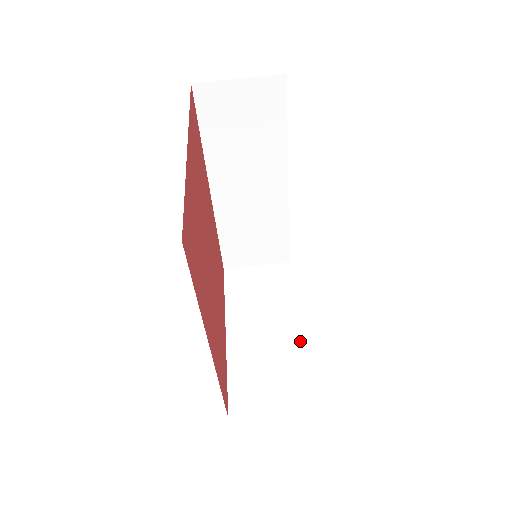
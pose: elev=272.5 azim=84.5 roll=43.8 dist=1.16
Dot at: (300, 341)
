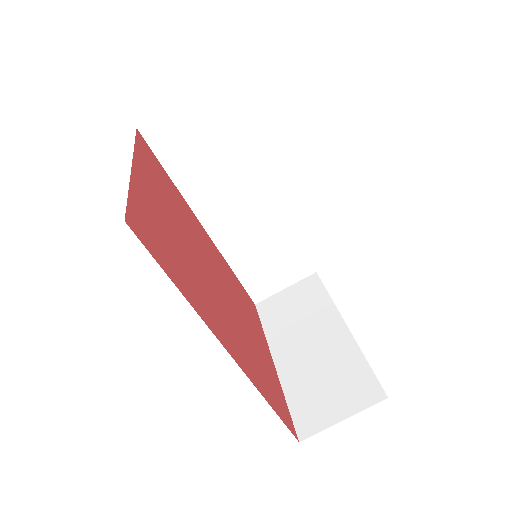
Dot at: (350, 337)
